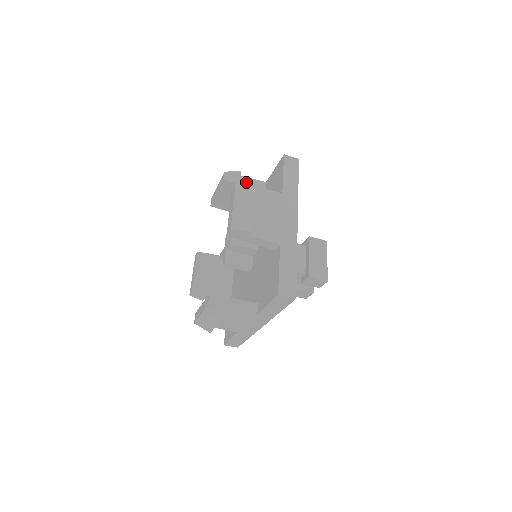
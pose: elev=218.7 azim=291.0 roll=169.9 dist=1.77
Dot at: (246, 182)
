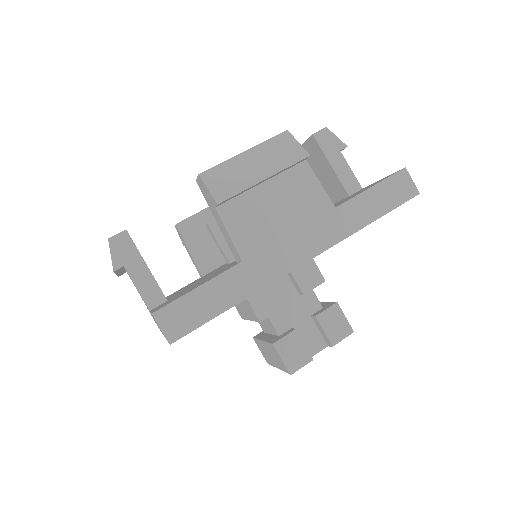
Dot at: occluded
